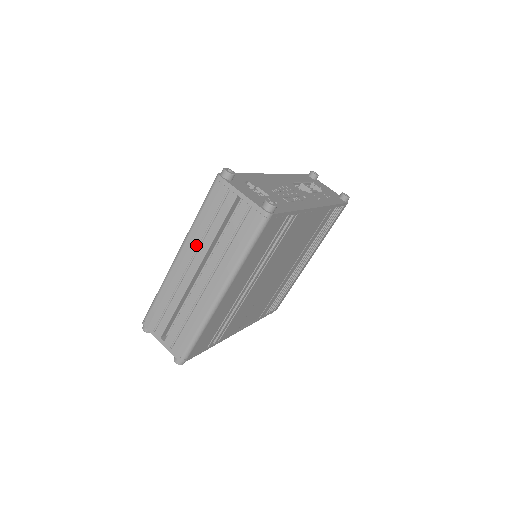
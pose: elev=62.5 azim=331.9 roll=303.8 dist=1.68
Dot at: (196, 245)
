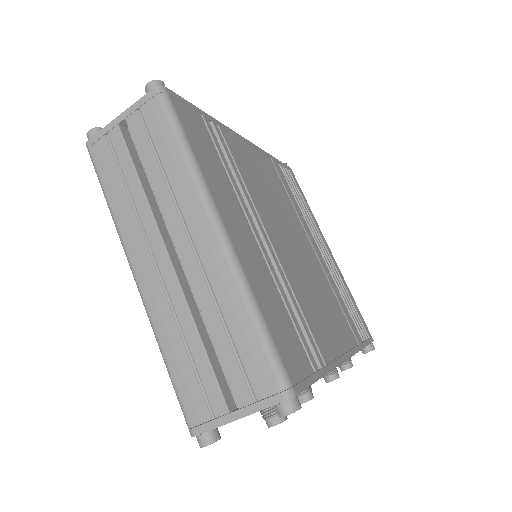
Dot at: (137, 231)
